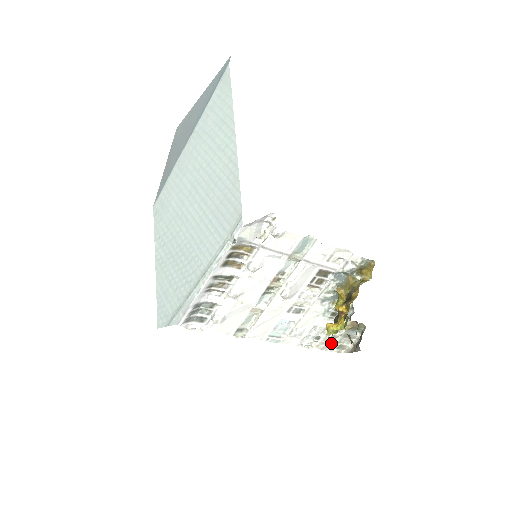
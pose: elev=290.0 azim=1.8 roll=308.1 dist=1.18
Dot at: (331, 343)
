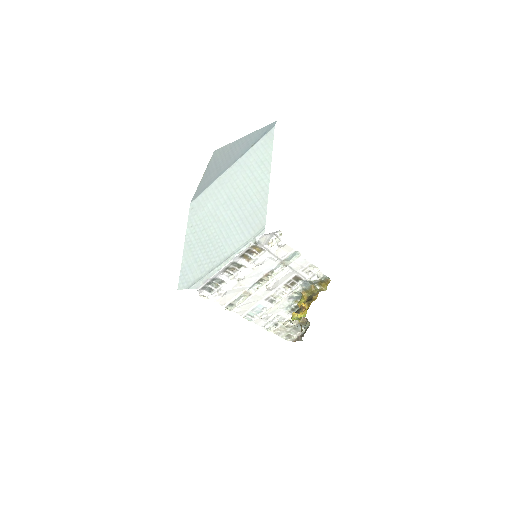
Dot at: (284, 331)
